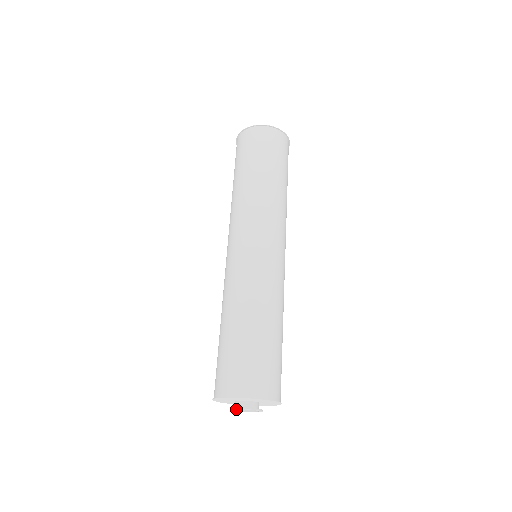
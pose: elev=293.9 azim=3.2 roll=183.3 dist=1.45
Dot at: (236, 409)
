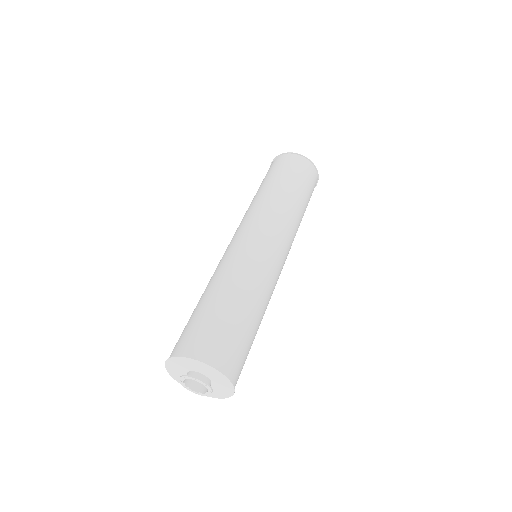
Dot at: (184, 381)
